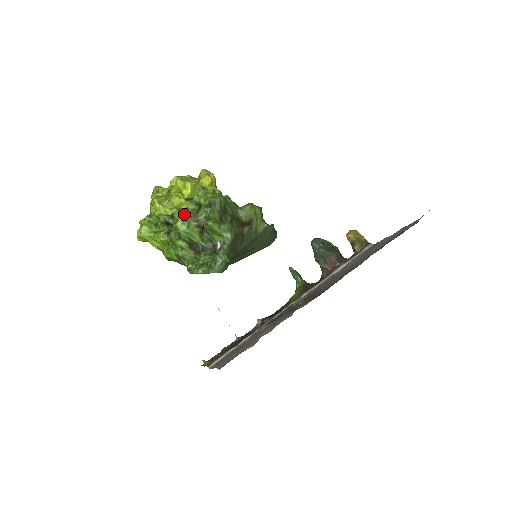
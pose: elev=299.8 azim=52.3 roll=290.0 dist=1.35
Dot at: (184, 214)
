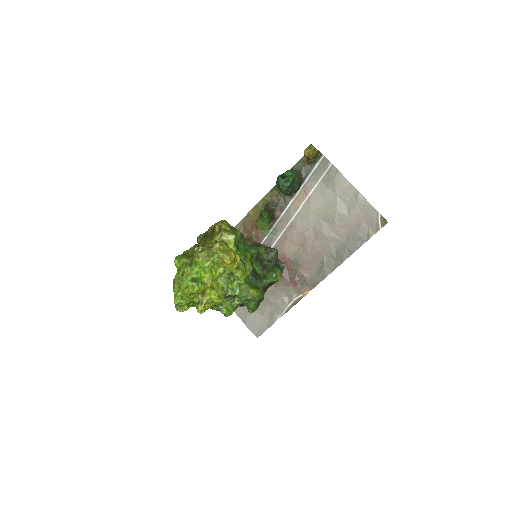
Dot at: occluded
